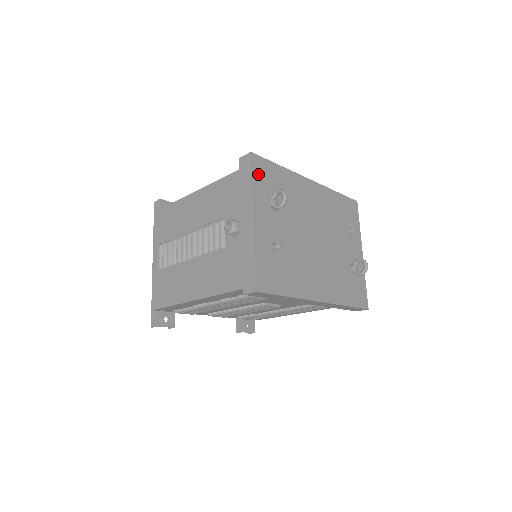
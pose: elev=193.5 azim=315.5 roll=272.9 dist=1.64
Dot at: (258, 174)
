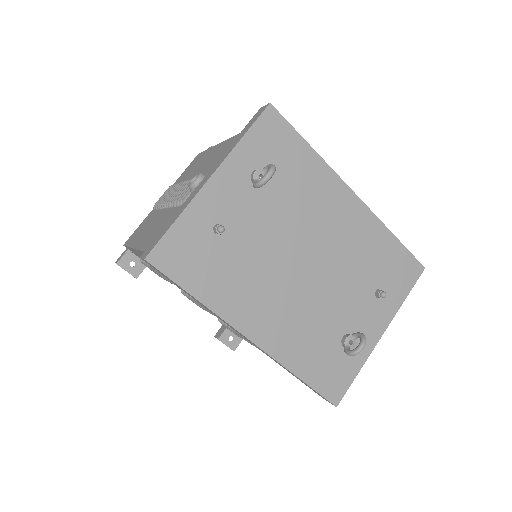
Dot at: (262, 134)
